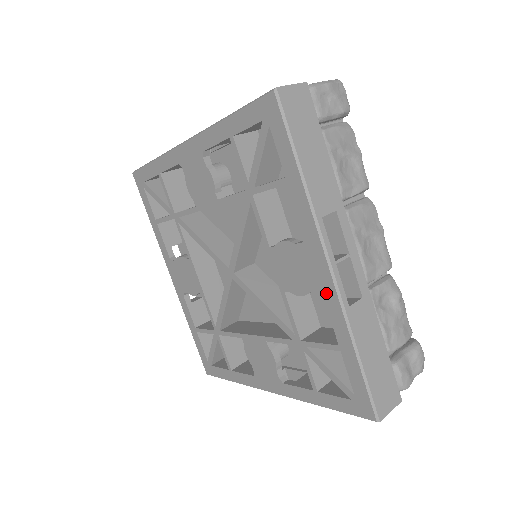
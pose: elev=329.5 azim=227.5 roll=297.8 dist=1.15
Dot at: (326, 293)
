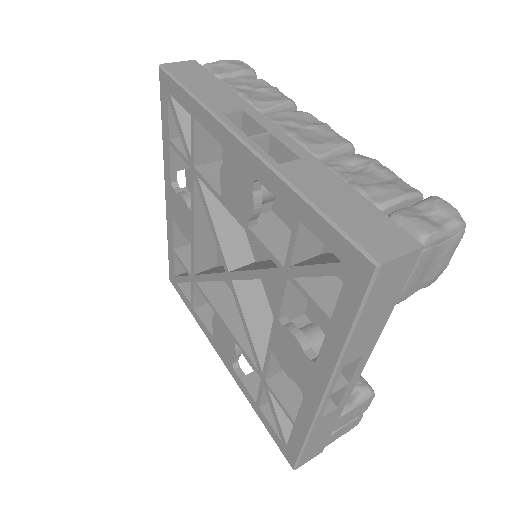
Dot at: (255, 172)
